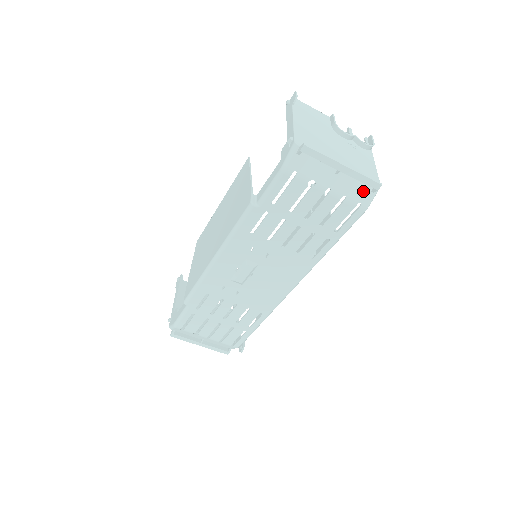
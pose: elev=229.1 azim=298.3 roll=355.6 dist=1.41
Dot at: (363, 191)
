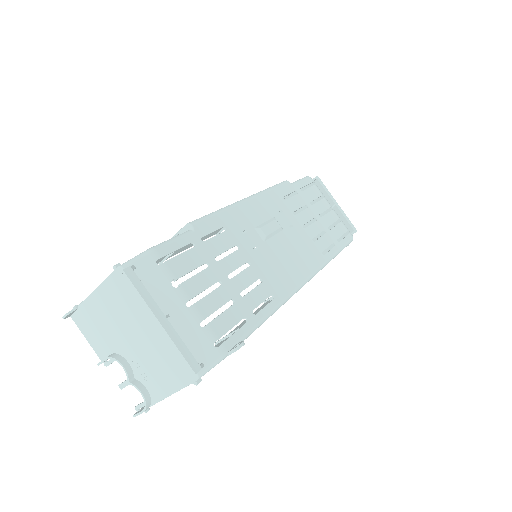
Dot at: occluded
